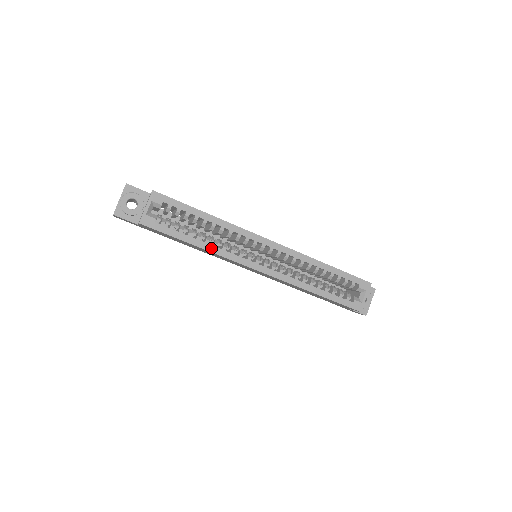
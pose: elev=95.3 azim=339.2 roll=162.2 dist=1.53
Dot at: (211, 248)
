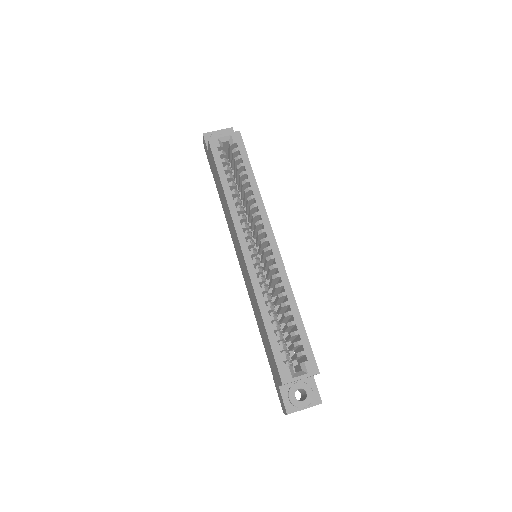
Dot at: (230, 199)
